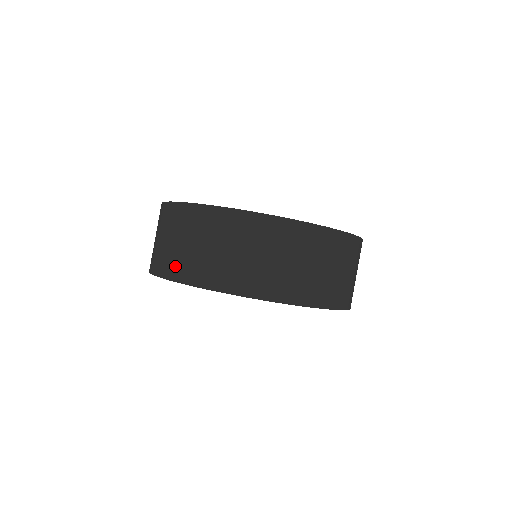
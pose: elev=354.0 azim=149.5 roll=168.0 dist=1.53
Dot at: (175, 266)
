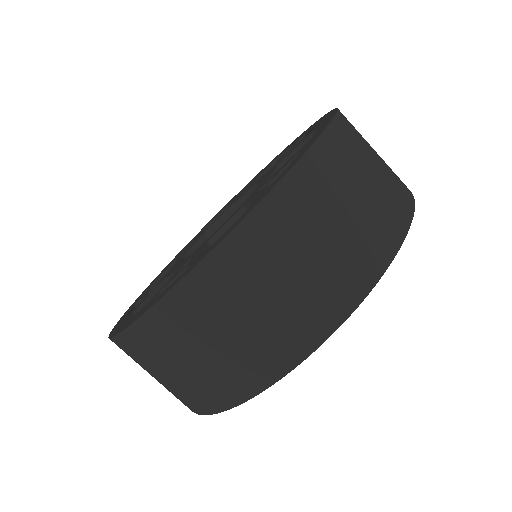
Dot at: occluded
